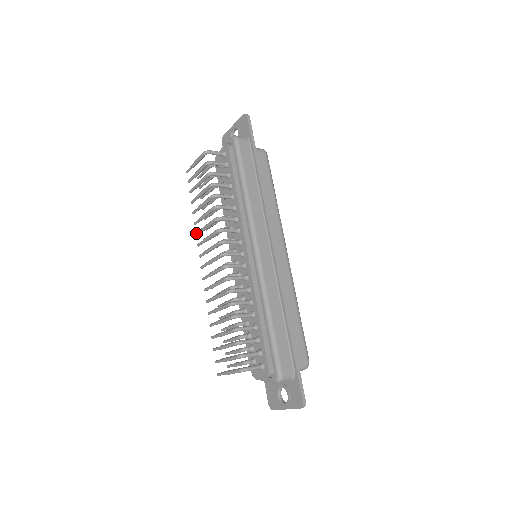
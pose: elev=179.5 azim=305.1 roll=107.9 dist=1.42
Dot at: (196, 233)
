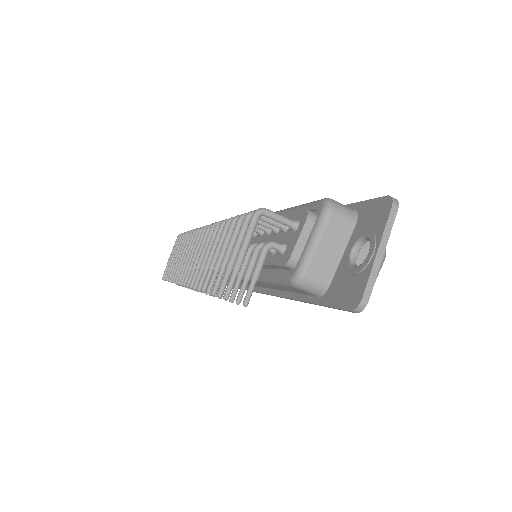
Dot at: (175, 279)
